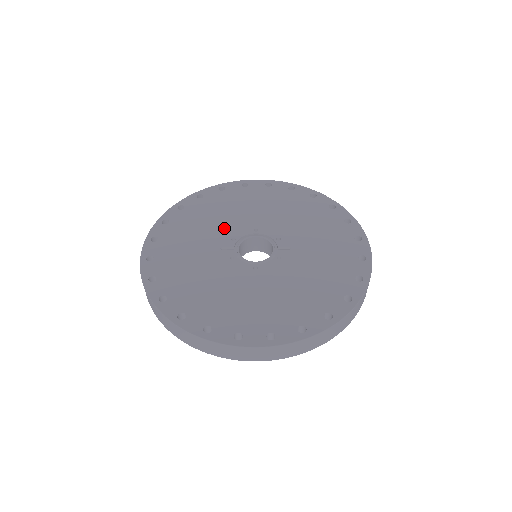
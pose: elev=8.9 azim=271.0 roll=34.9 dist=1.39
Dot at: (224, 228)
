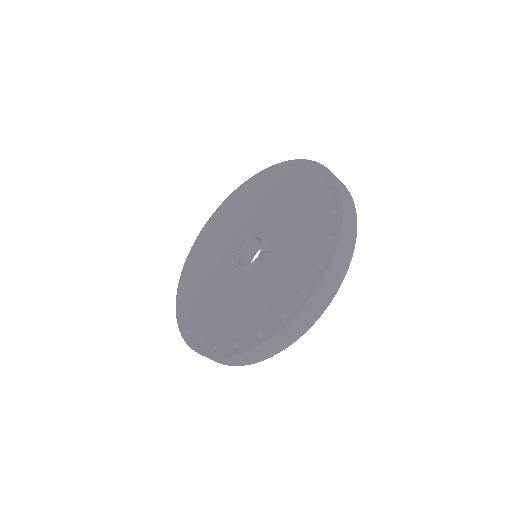
Dot at: (239, 227)
